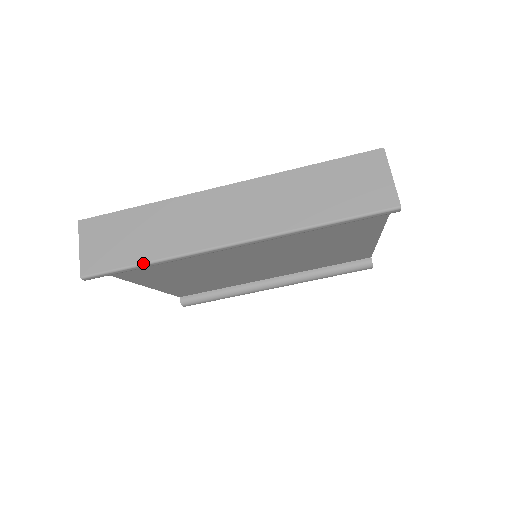
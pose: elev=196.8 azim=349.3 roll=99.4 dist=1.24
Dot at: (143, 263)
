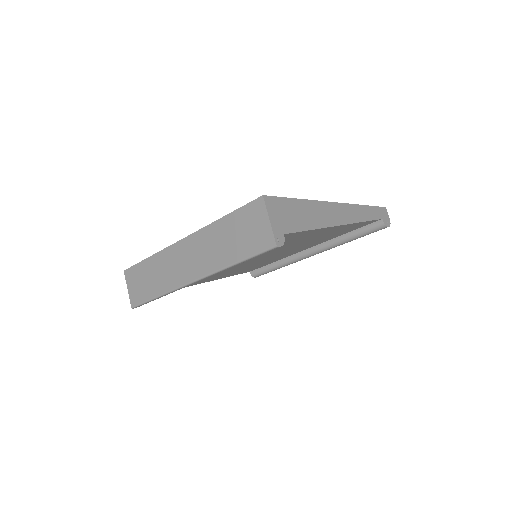
Dot at: (155, 297)
